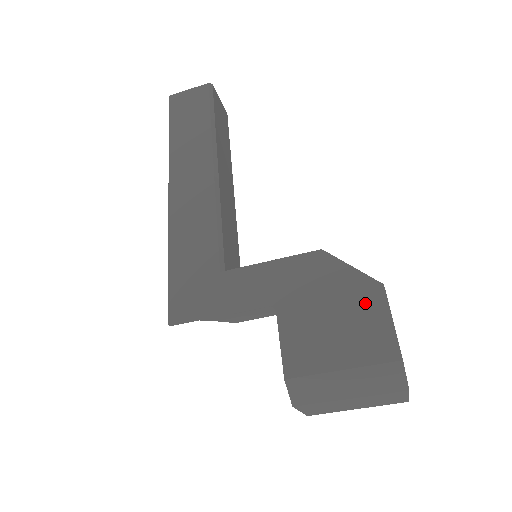
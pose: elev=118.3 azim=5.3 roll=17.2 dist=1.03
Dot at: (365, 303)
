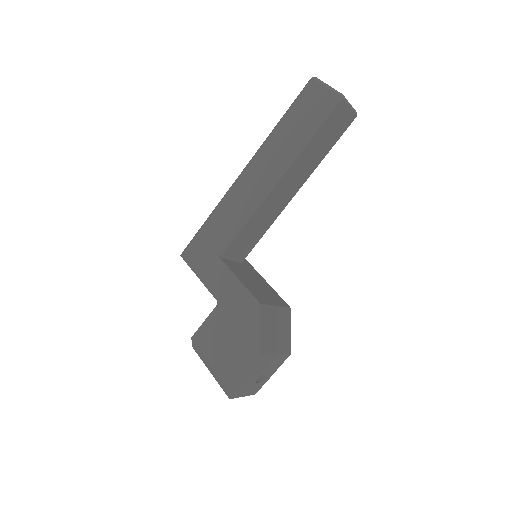
Dot at: (245, 352)
